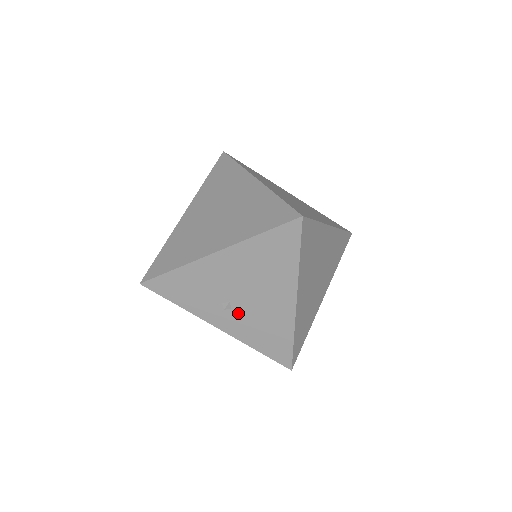
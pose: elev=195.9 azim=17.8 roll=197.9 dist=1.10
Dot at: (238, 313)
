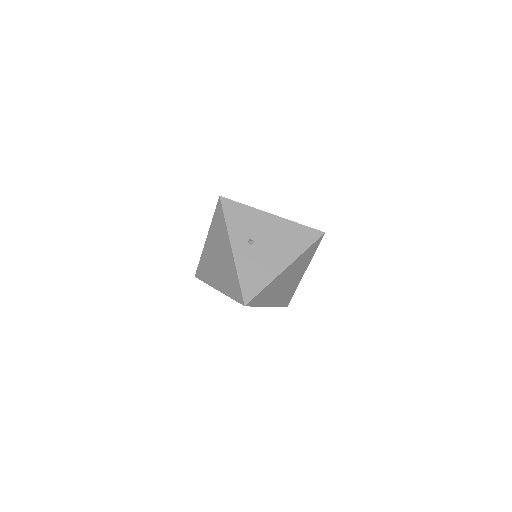
Dot at: (252, 250)
